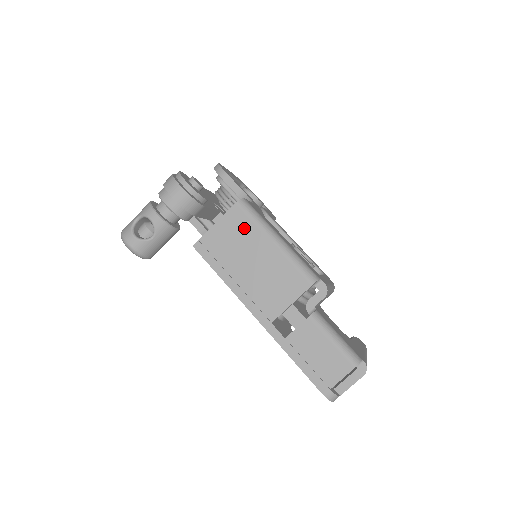
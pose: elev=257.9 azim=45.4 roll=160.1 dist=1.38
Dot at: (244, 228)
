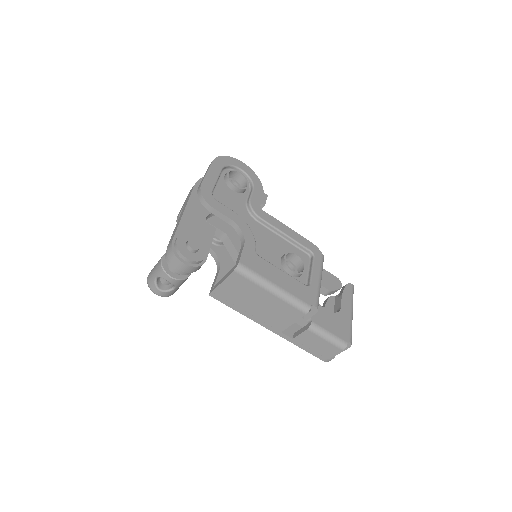
Dot at: (245, 285)
